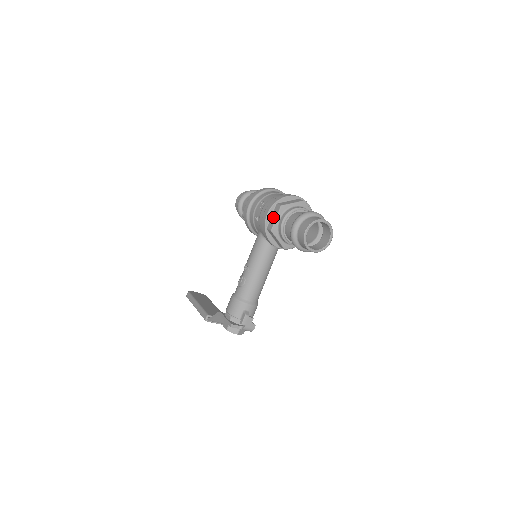
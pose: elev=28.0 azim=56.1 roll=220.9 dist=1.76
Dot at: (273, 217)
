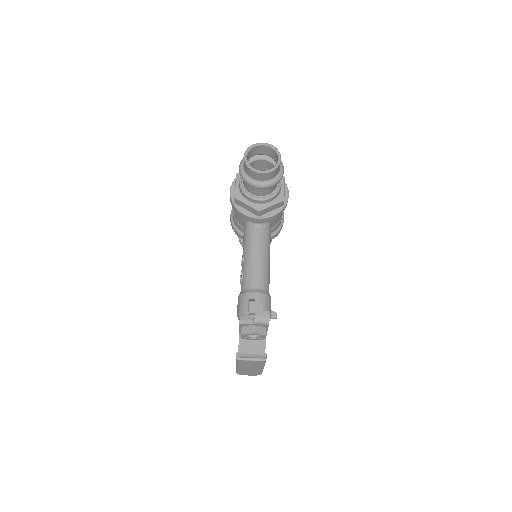
Dot at: occluded
